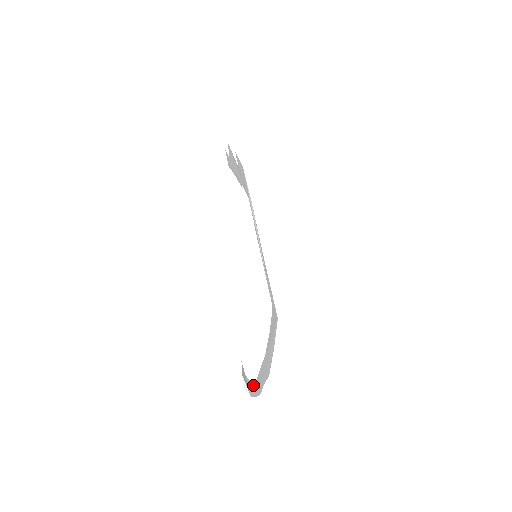
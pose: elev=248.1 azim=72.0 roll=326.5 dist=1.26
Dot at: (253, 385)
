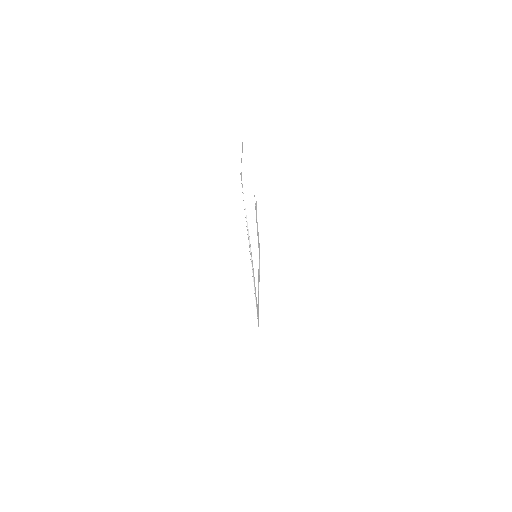
Dot at: (242, 185)
